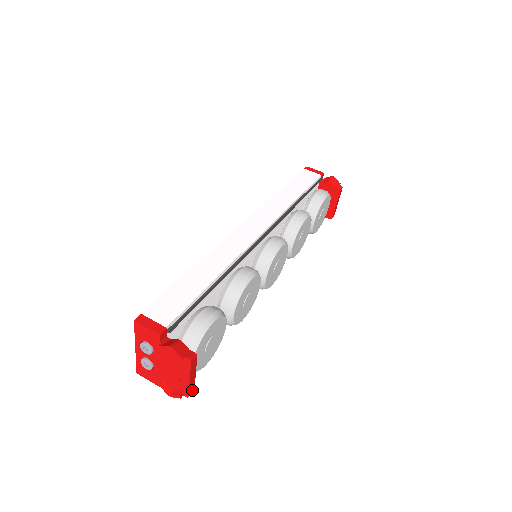
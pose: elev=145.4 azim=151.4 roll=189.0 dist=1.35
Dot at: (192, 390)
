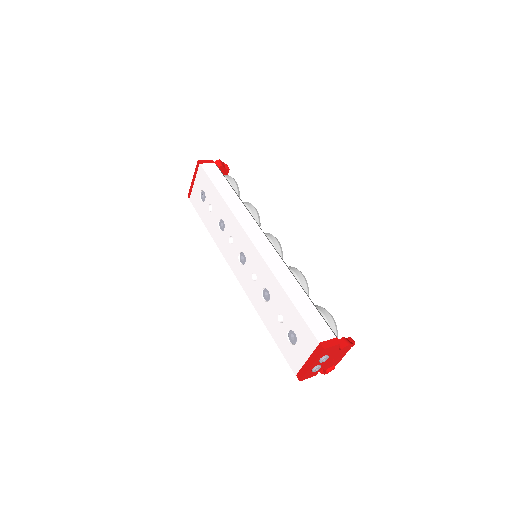
Dot at: occluded
